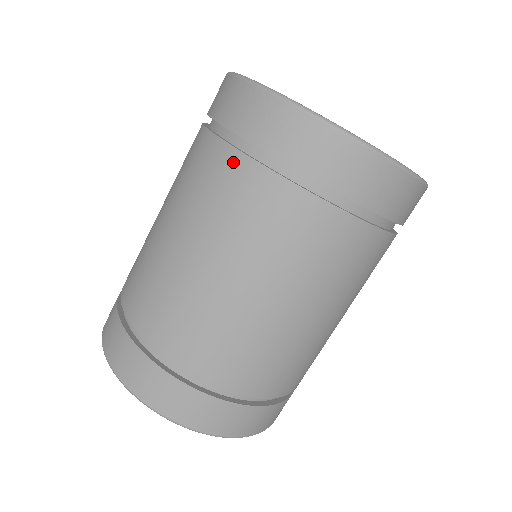
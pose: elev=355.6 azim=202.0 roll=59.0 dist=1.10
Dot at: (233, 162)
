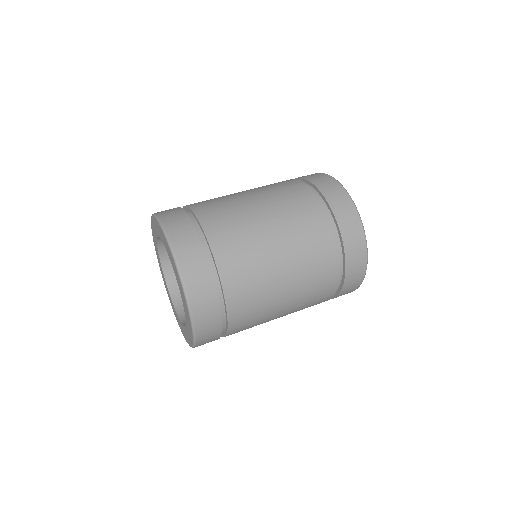
Dot at: (296, 182)
